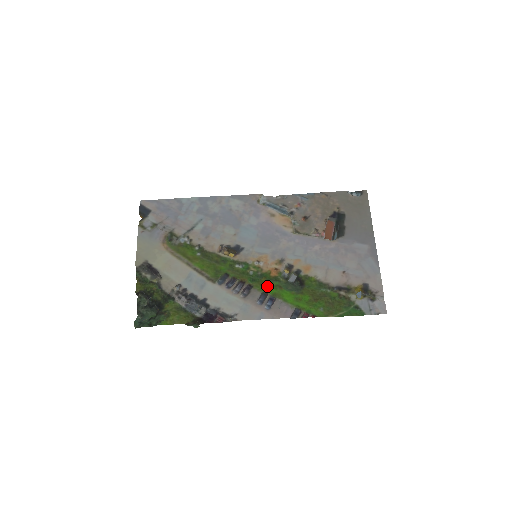
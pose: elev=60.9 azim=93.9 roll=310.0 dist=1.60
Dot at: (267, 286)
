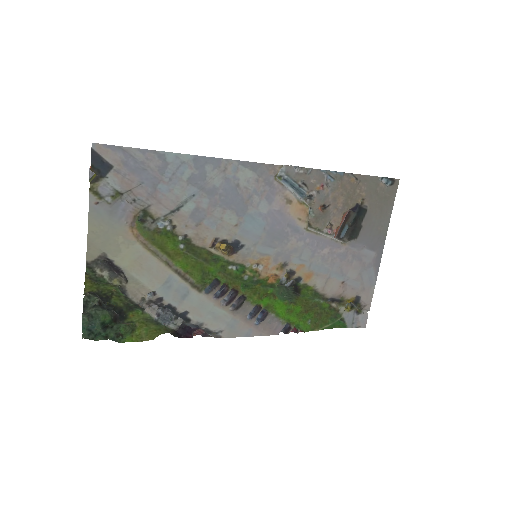
Dot at: (261, 296)
